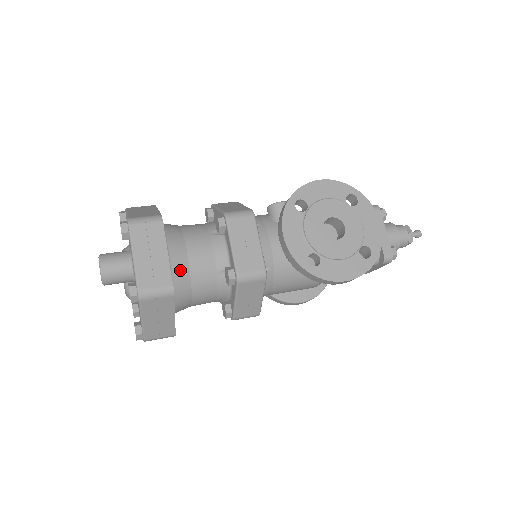
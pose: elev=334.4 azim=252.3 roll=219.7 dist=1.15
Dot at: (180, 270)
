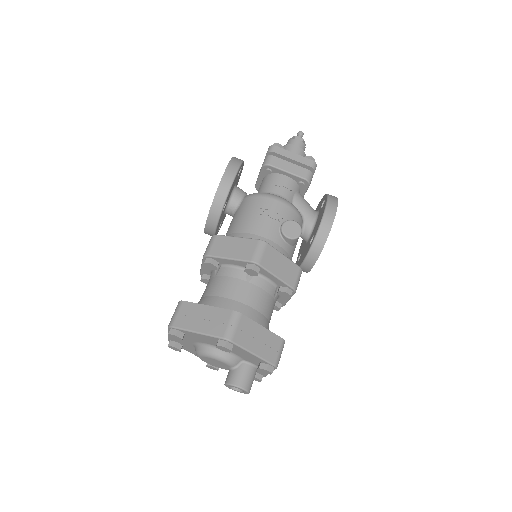
Dot at: occluded
